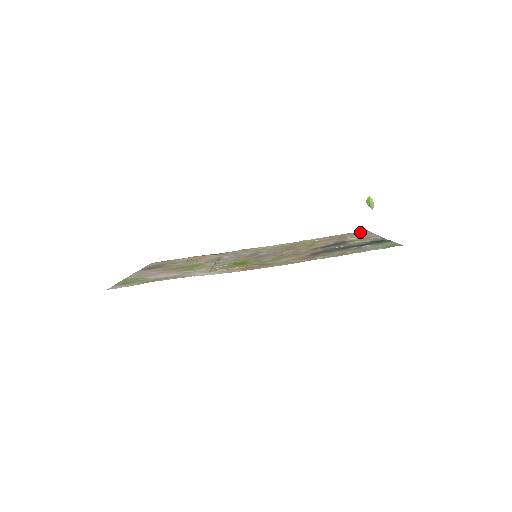
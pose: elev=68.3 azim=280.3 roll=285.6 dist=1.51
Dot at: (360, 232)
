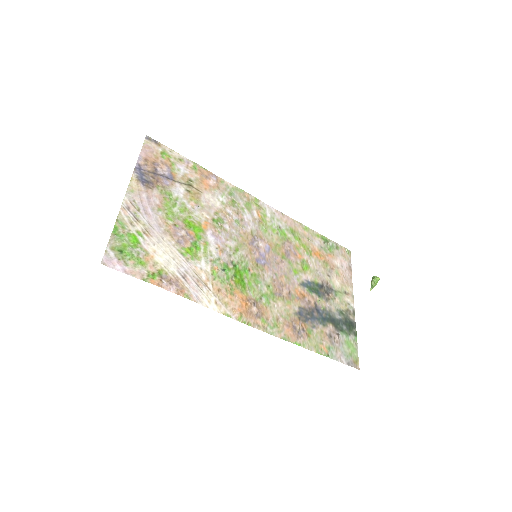
Dot at: (345, 254)
